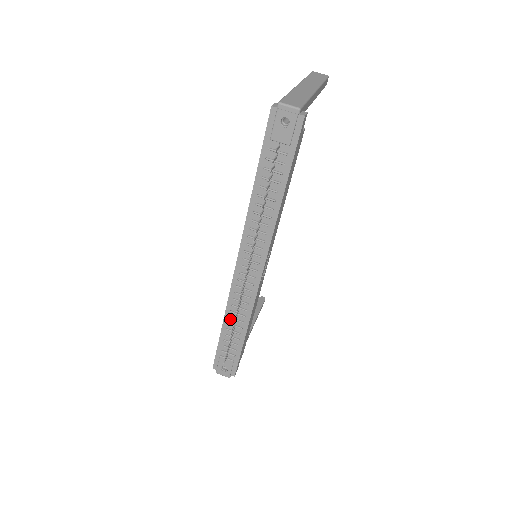
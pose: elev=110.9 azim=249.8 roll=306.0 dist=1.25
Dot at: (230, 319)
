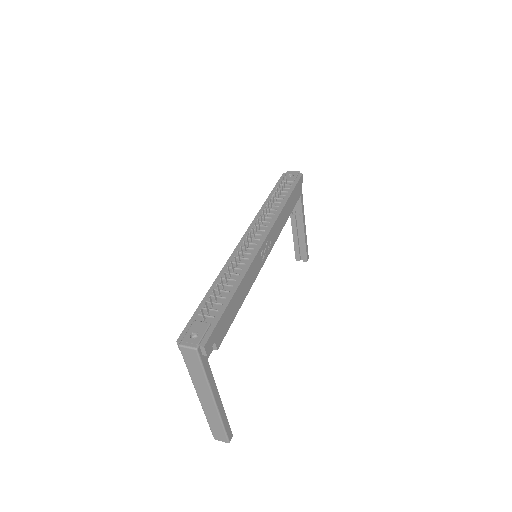
Dot at: occluded
